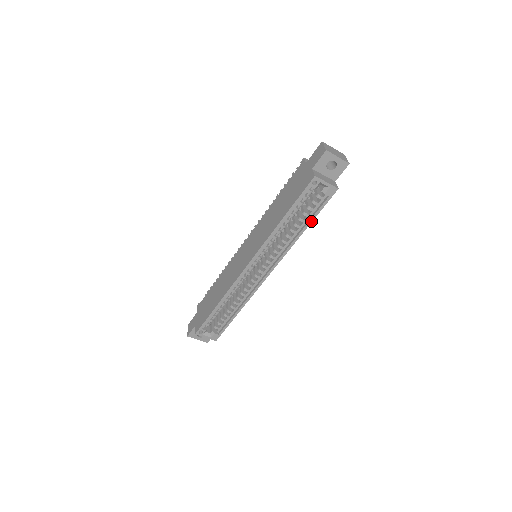
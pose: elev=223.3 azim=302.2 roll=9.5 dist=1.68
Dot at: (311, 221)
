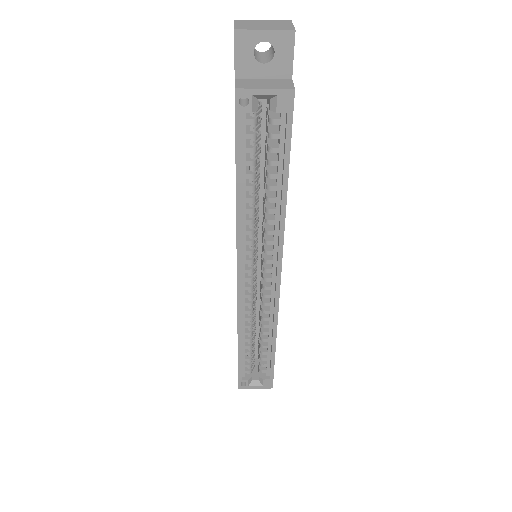
Dot at: (287, 170)
